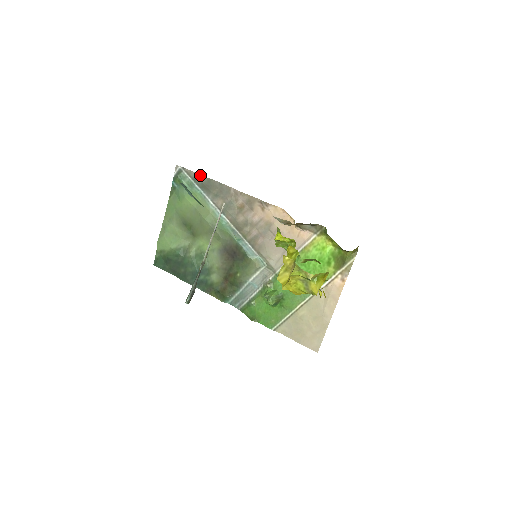
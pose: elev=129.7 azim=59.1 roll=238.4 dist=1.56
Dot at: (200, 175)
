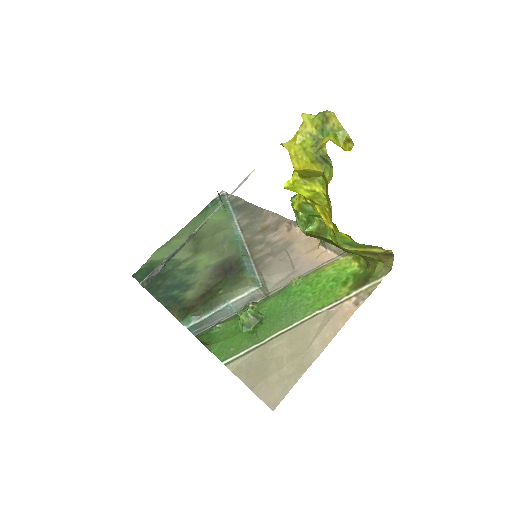
Dot at: (240, 198)
